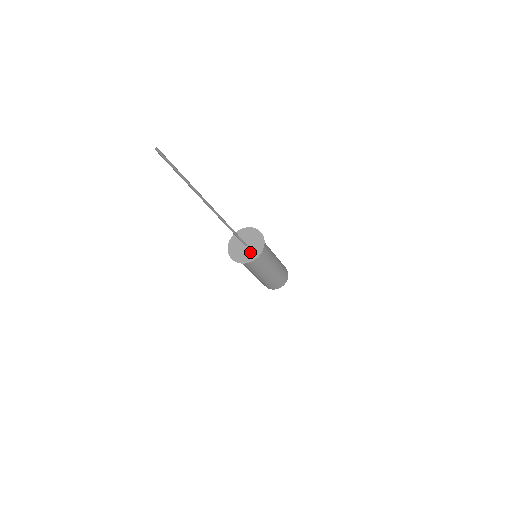
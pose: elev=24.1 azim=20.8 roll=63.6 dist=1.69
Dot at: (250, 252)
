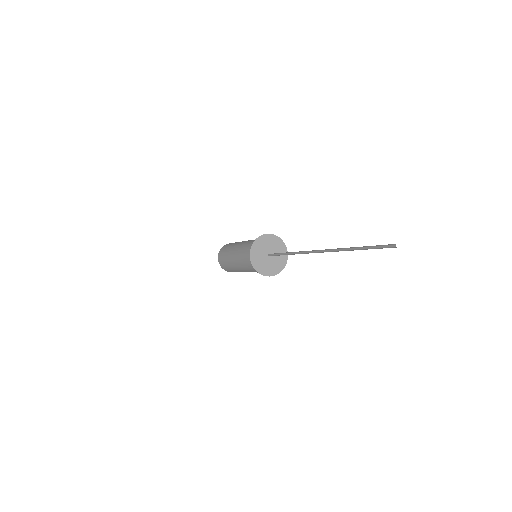
Dot at: (276, 263)
